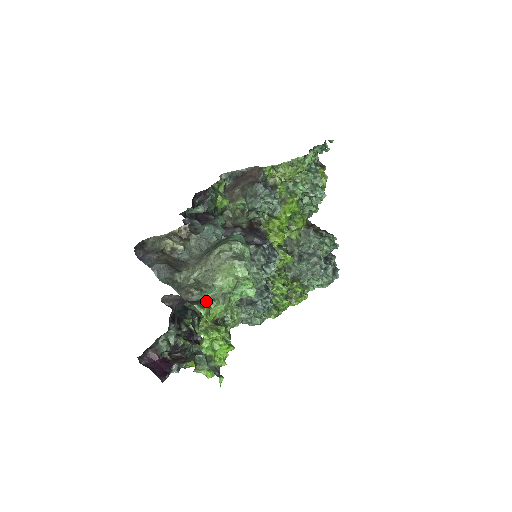
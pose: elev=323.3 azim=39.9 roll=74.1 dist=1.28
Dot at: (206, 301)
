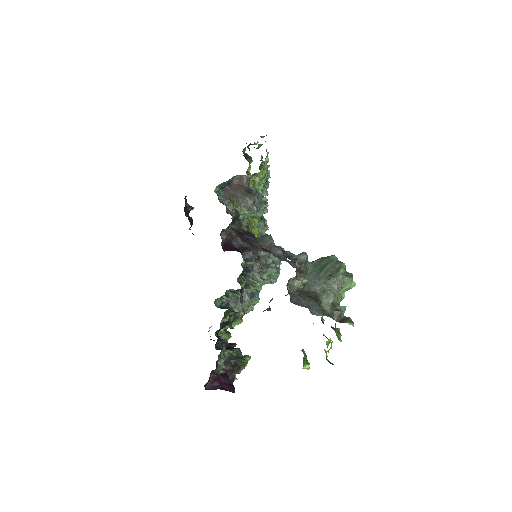
Dot at: occluded
